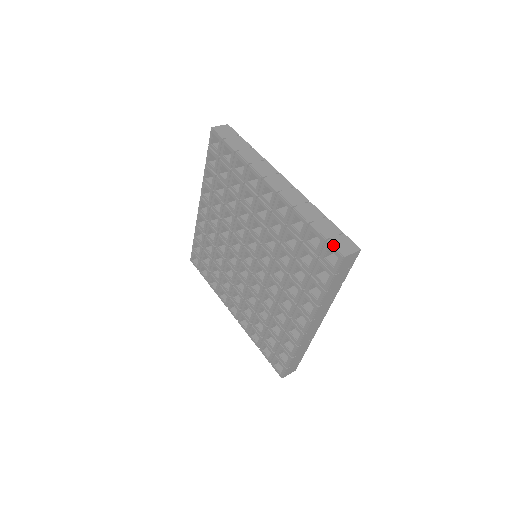
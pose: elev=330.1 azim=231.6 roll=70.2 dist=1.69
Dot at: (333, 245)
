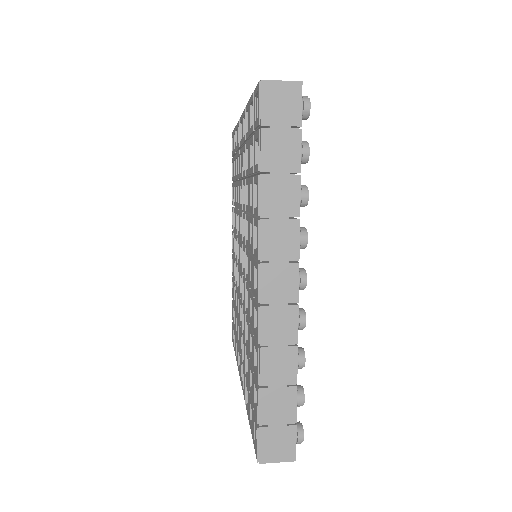
Dot at: occluded
